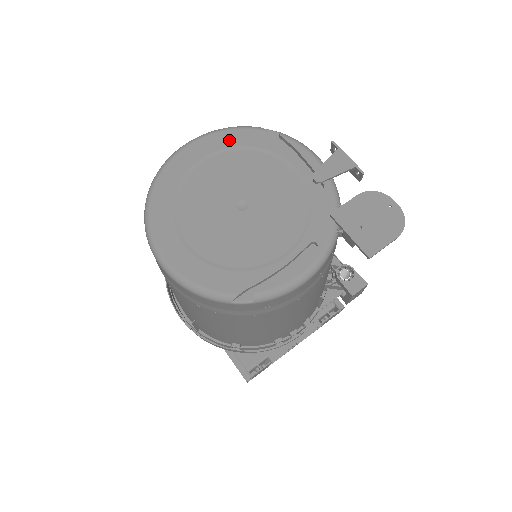
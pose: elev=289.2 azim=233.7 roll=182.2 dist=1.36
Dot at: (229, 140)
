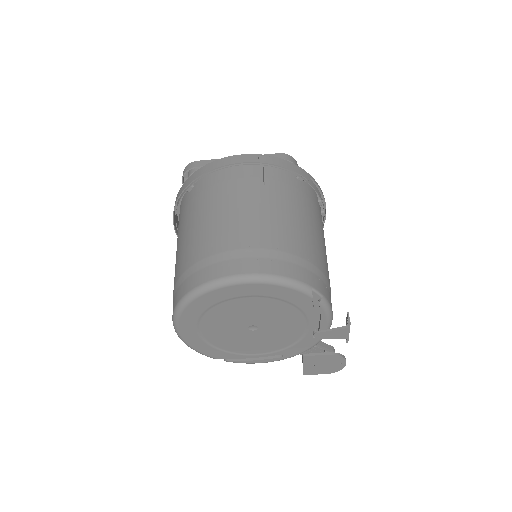
Dot at: (277, 293)
